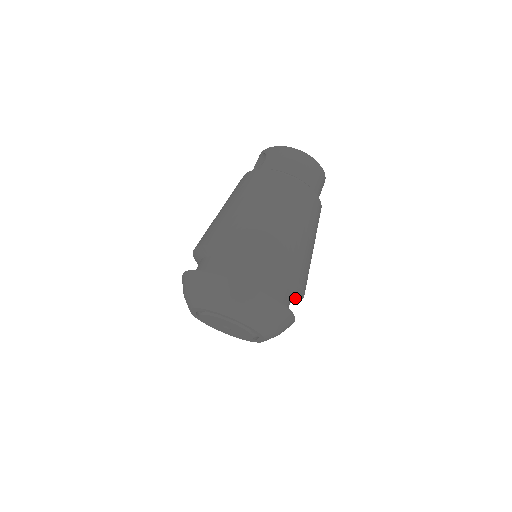
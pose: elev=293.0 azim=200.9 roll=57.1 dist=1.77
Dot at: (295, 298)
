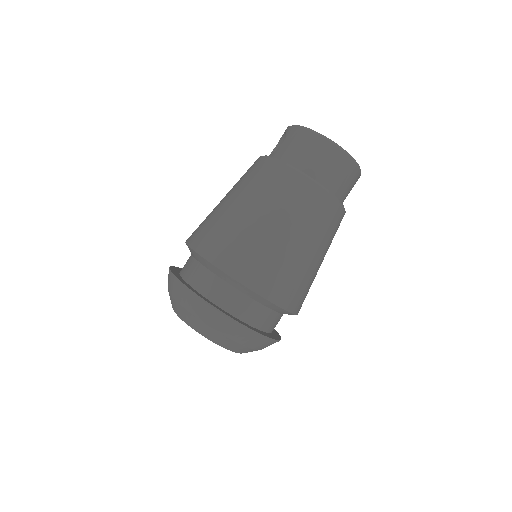
Dot at: occluded
